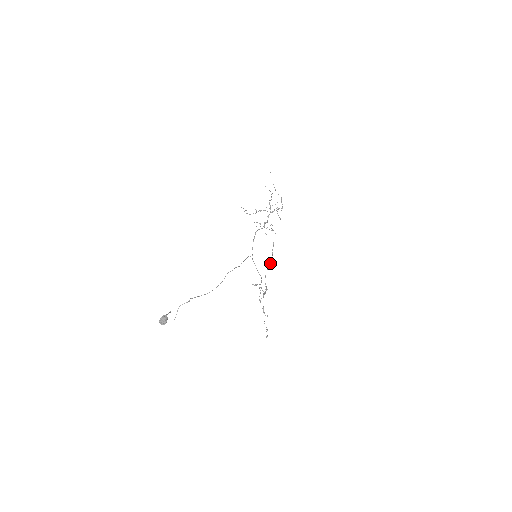
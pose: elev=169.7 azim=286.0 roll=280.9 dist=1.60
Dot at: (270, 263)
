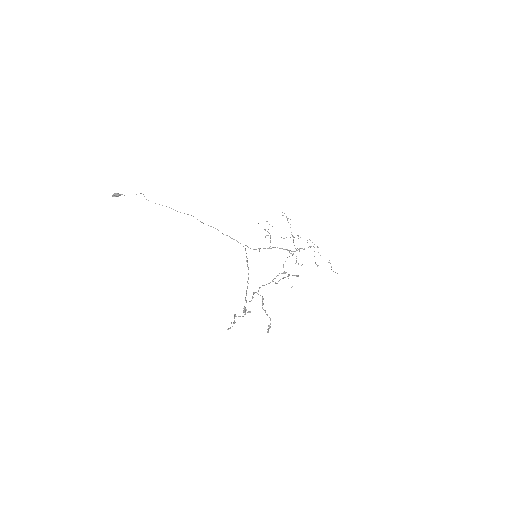
Dot at: (278, 275)
